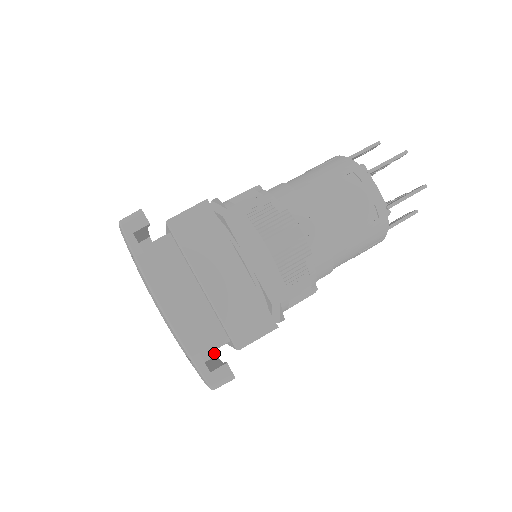
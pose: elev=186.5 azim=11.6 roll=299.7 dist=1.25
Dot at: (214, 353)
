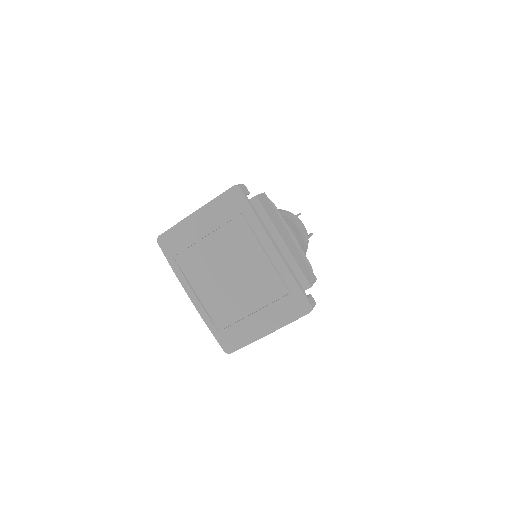
Dot at: occluded
